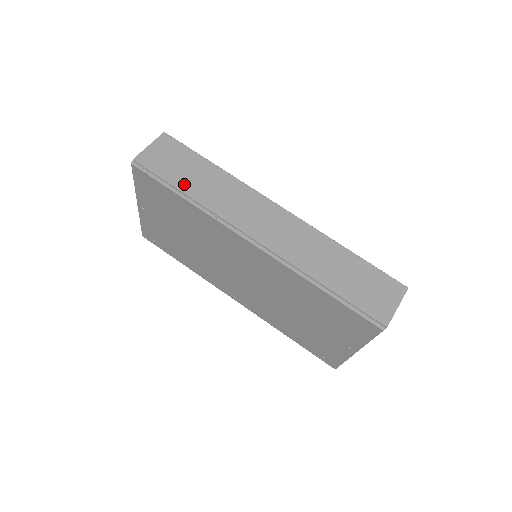
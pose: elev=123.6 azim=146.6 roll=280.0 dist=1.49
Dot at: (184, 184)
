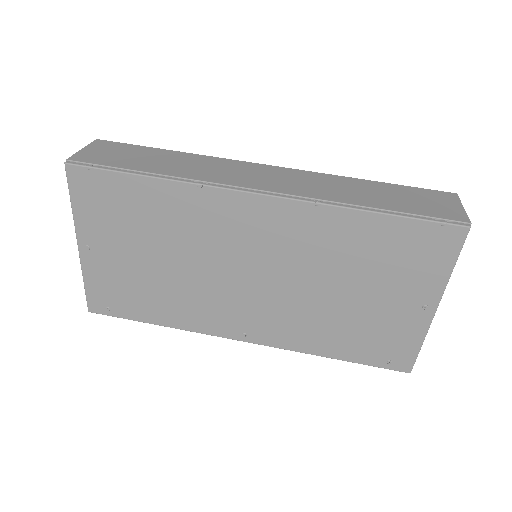
Dot at: (144, 167)
